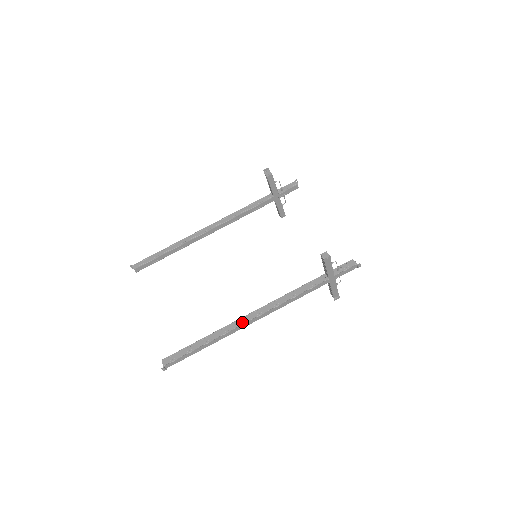
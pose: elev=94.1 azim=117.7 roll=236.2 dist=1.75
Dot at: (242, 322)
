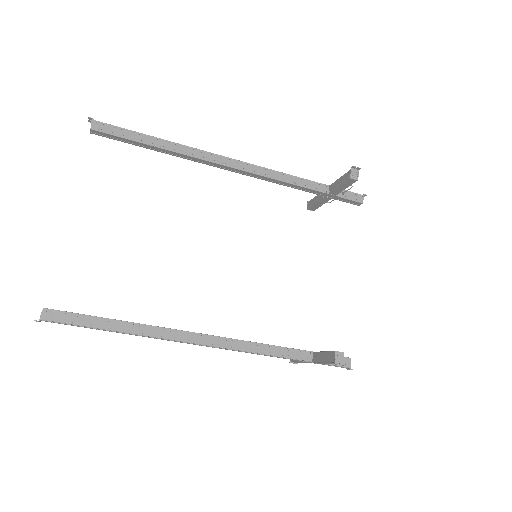
Dot at: (182, 338)
